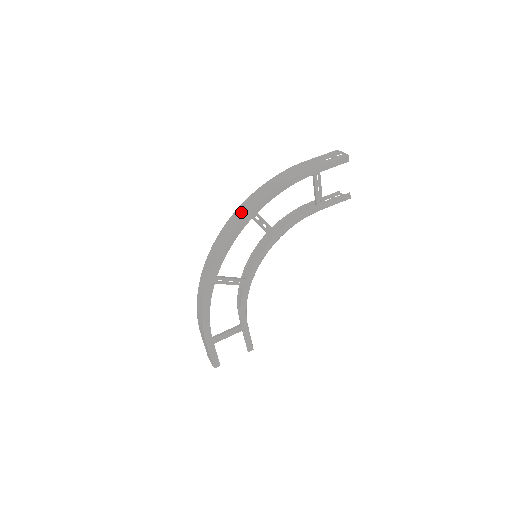
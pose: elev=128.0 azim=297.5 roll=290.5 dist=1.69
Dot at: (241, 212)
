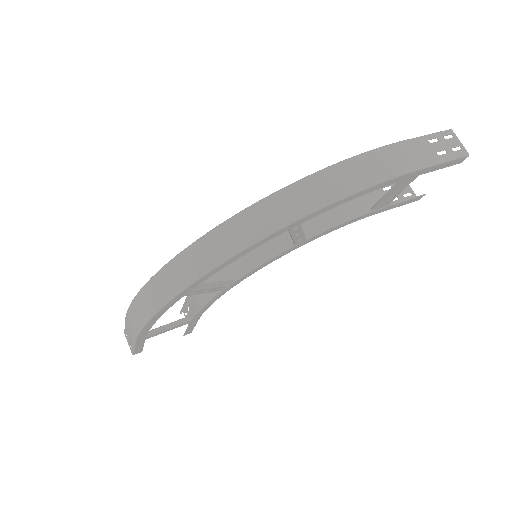
Dot at: (274, 213)
